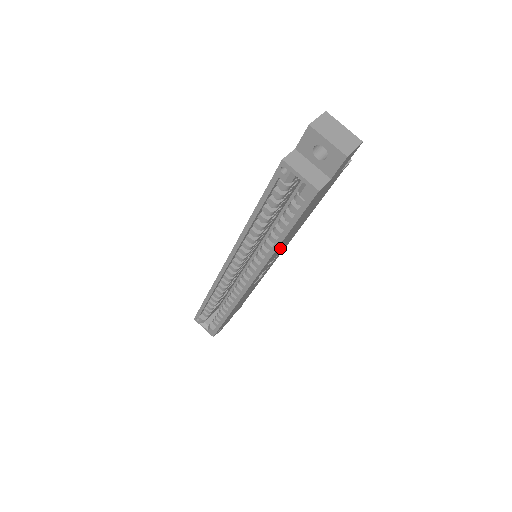
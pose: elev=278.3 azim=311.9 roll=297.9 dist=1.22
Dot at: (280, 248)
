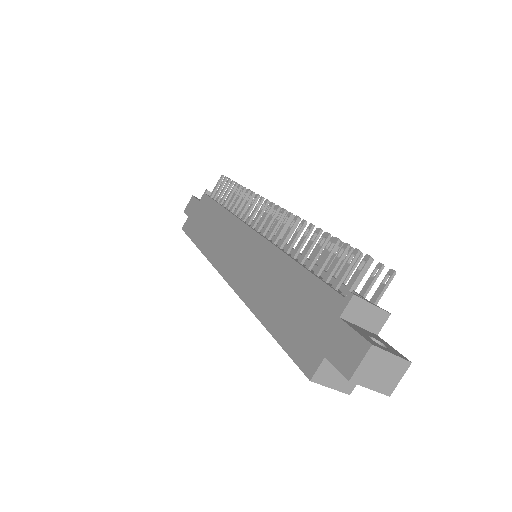
Dot at: occluded
